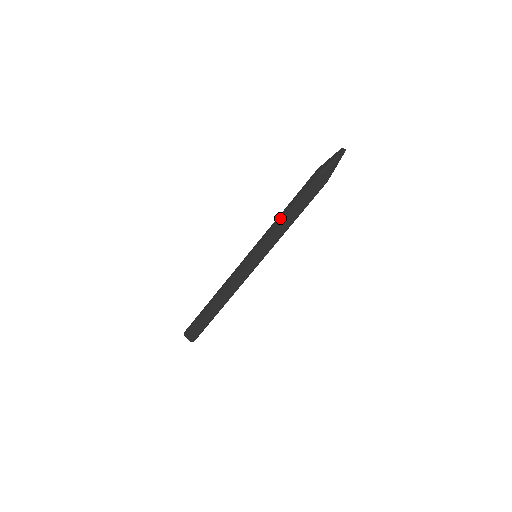
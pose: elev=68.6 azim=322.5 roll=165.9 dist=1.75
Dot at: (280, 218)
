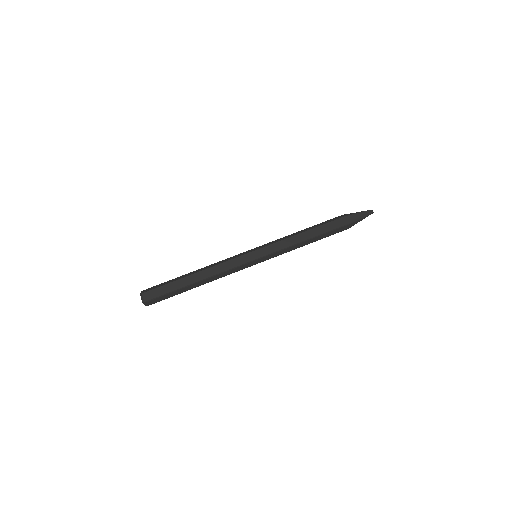
Dot at: (296, 233)
